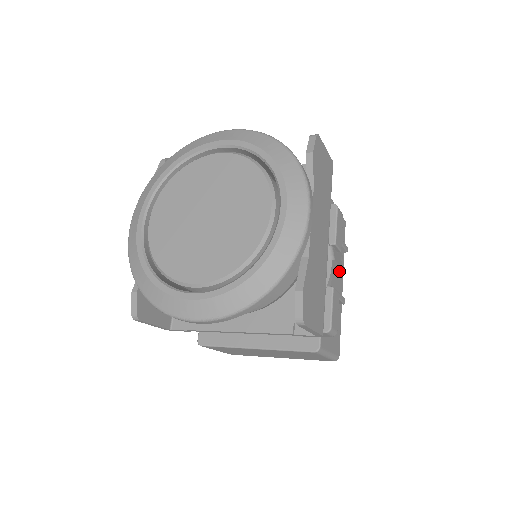
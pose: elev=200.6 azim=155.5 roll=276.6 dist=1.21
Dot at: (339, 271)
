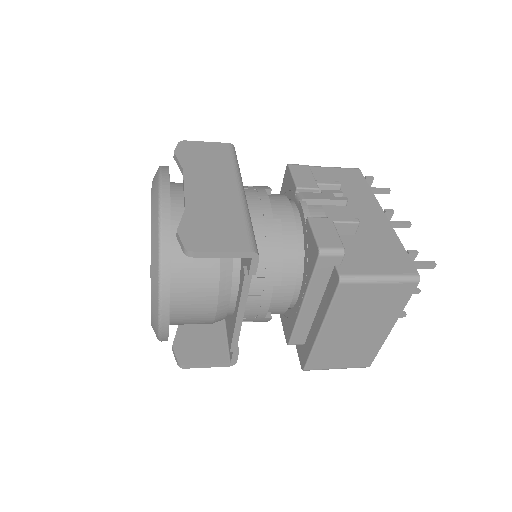
Dot at: (338, 204)
